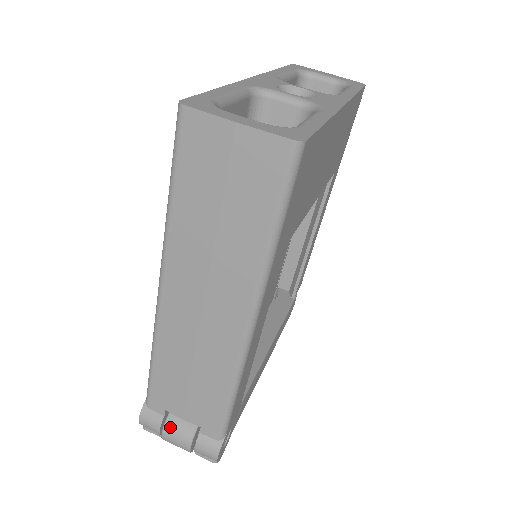
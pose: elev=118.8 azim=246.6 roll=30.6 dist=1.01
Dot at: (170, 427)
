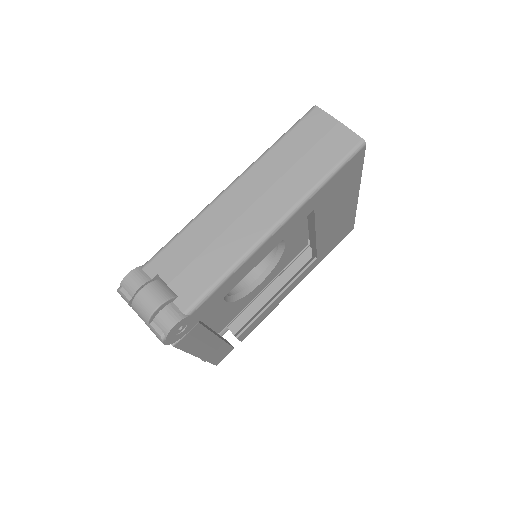
Dot at: (153, 286)
